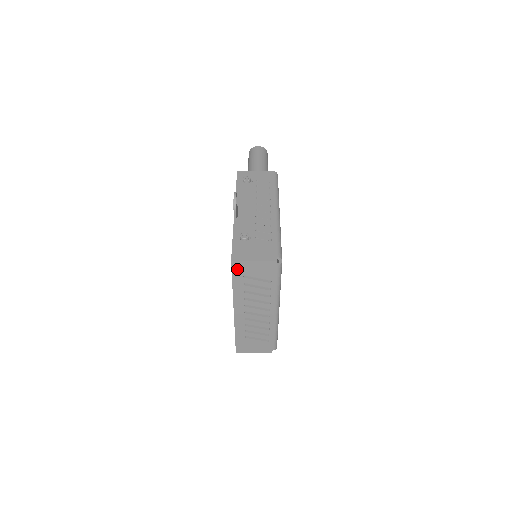
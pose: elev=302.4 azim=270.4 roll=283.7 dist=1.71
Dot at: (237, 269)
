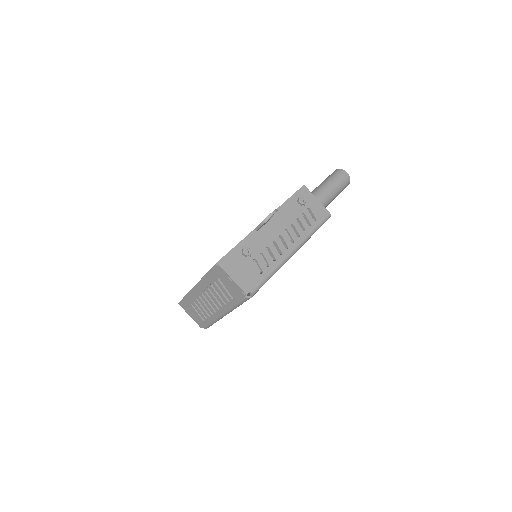
Dot at: (217, 270)
